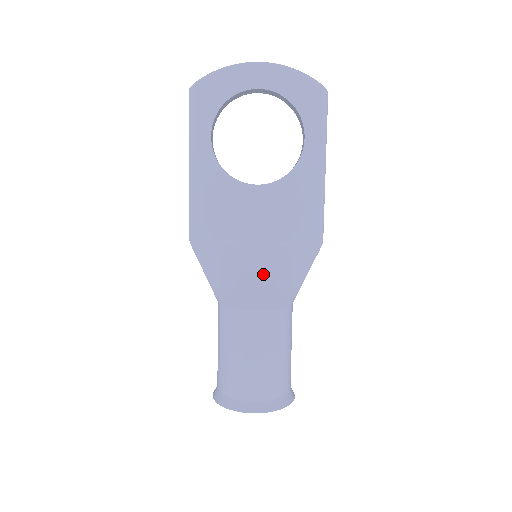
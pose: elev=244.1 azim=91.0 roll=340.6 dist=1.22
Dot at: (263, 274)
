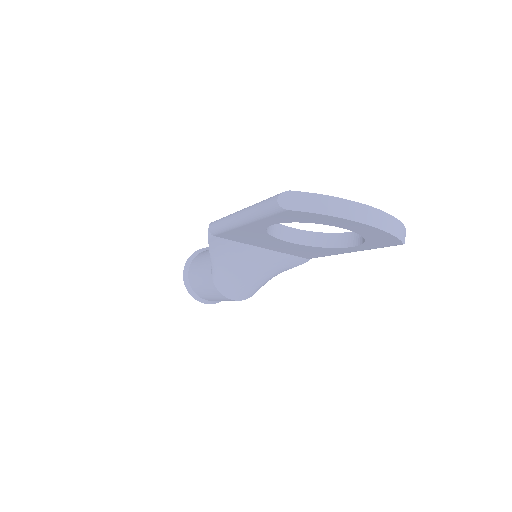
Dot at: (253, 277)
